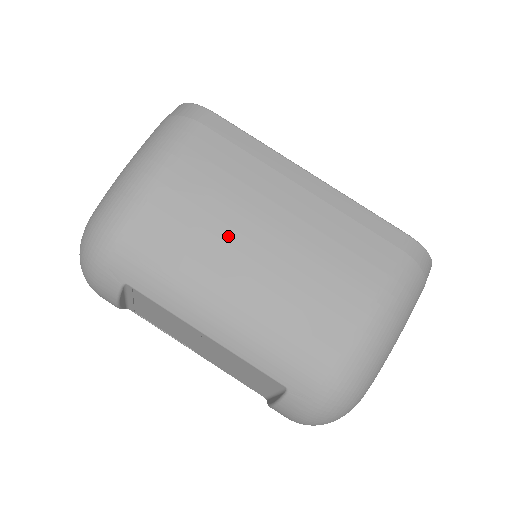
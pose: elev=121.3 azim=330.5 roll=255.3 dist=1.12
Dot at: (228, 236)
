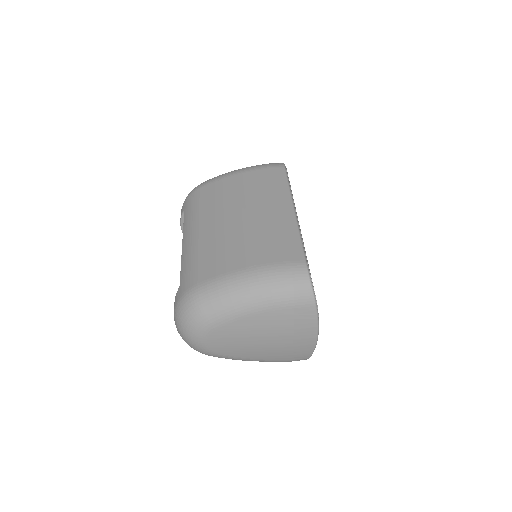
Dot at: (227, 207)
